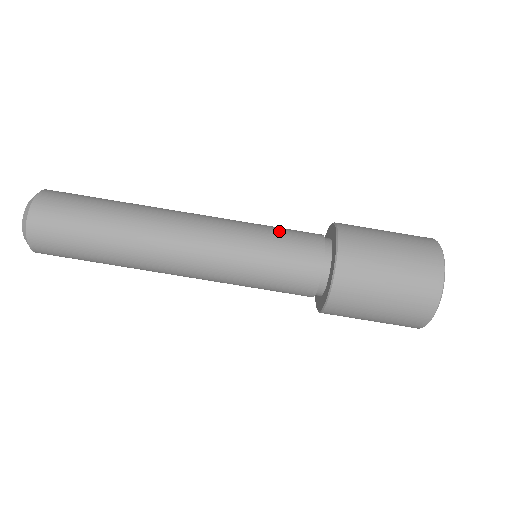
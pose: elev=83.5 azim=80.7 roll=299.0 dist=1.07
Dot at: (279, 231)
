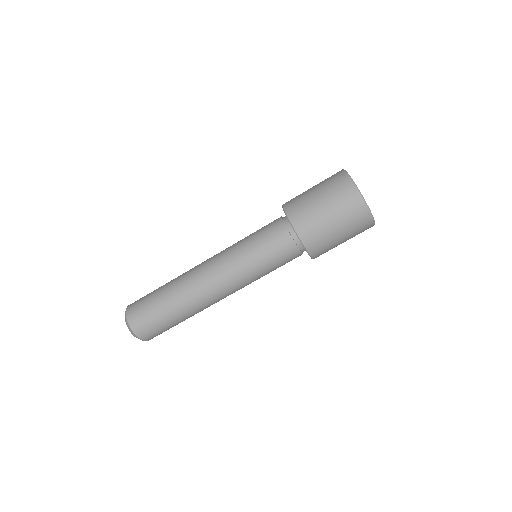
Dot at: (256, 236)
